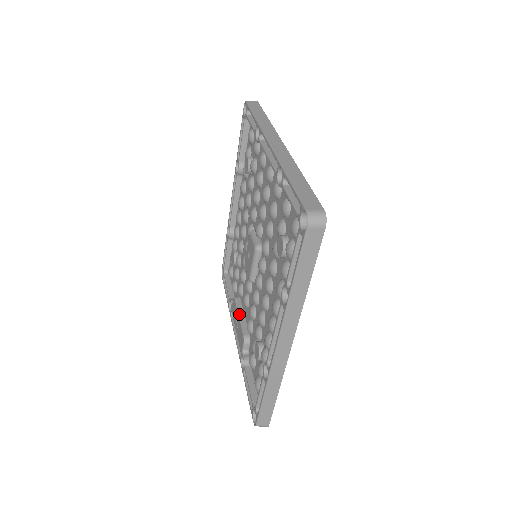
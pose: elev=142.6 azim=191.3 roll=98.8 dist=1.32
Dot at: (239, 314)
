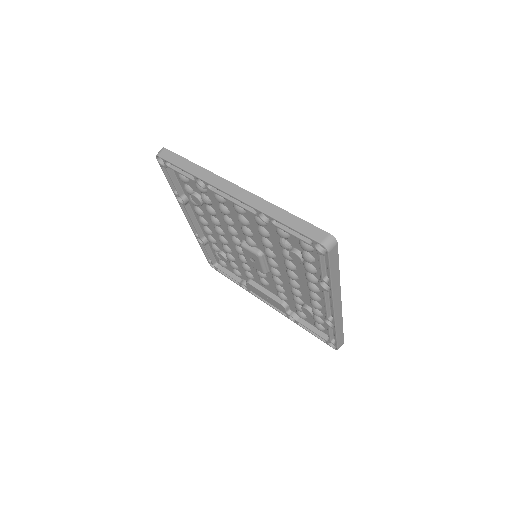
Dot at: (263, 292)
